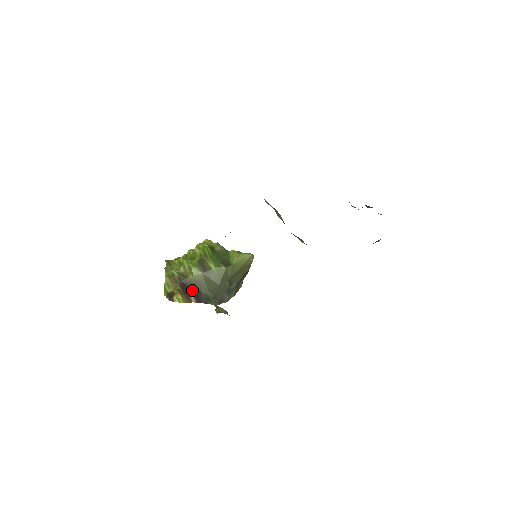
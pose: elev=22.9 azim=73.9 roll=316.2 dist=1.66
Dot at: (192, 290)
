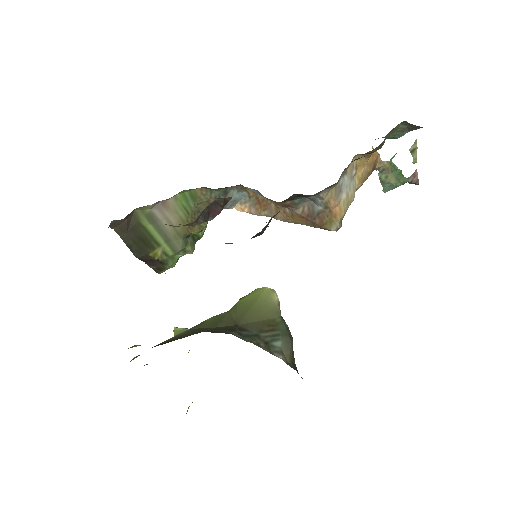
Dot at: occluded
